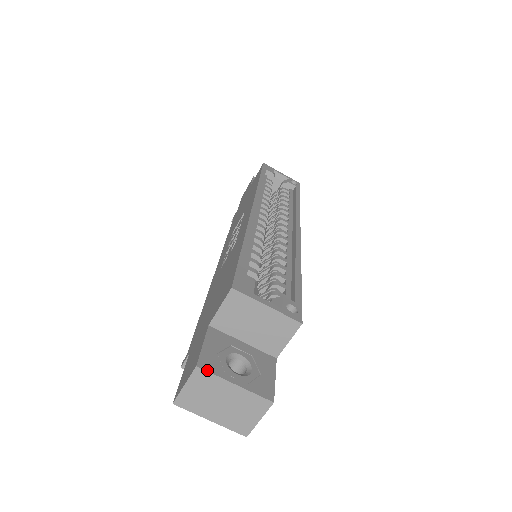
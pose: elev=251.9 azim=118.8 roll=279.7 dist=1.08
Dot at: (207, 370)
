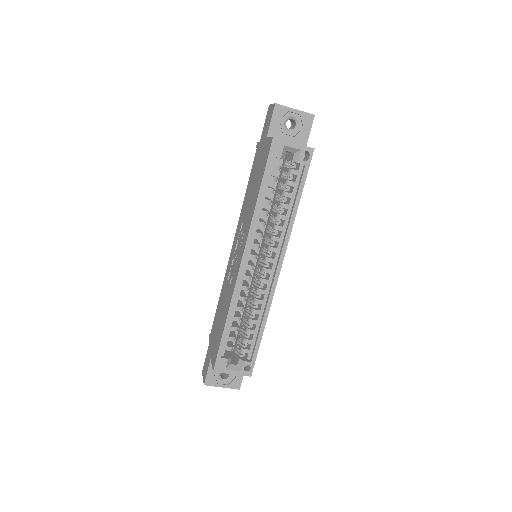
Dot at: (209, 385)
